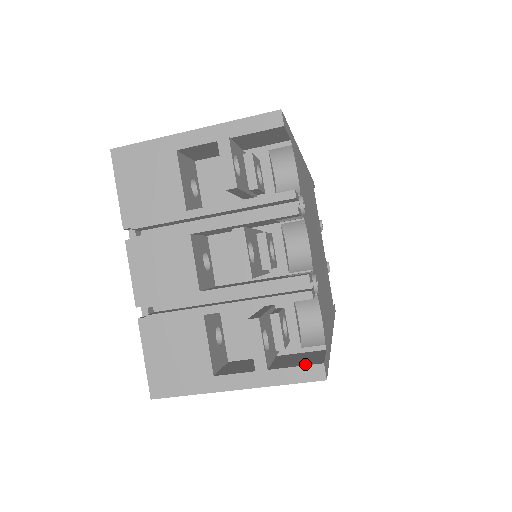
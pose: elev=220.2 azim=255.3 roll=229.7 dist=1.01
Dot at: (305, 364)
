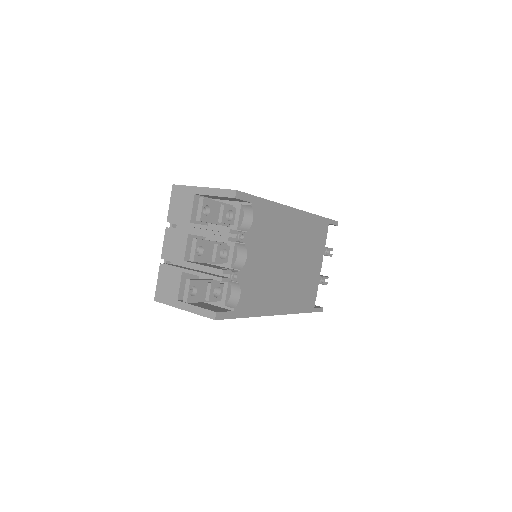
Dot at: (211, 310)
